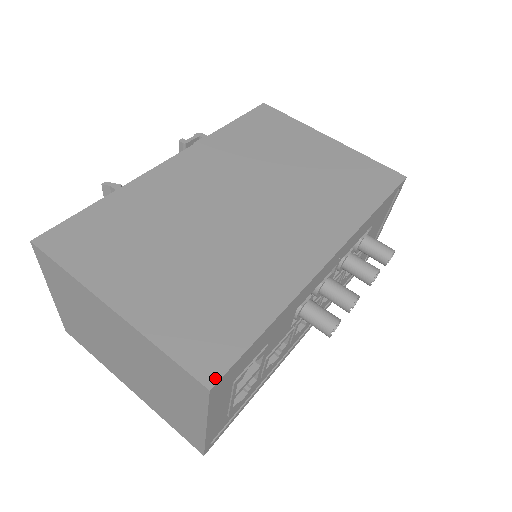
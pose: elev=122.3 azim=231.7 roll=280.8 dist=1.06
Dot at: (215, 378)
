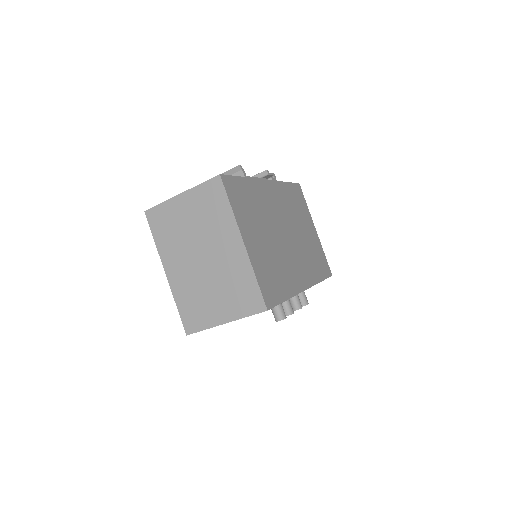
Dot at: (270, 307)
